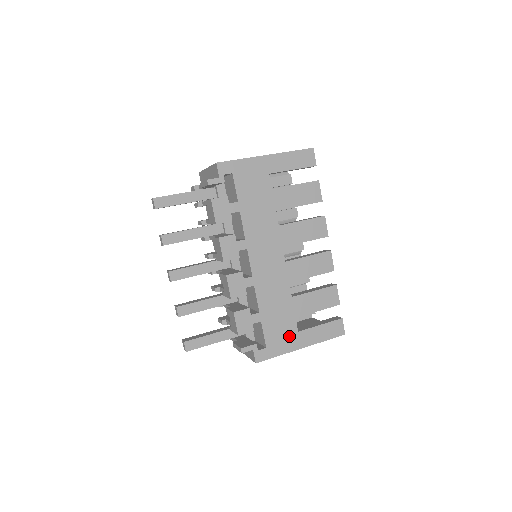
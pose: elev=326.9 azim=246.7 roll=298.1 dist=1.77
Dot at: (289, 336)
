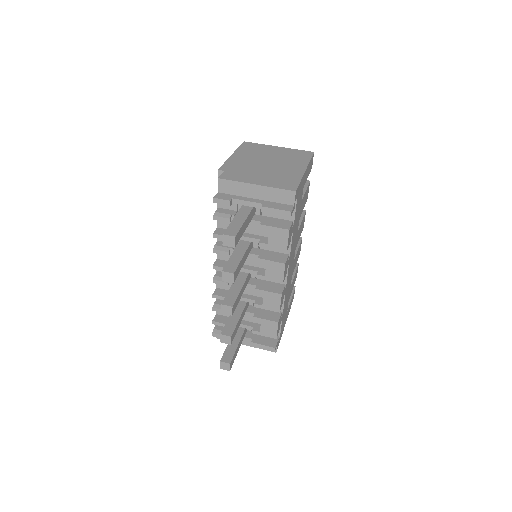
Dot at: (285, 319)
